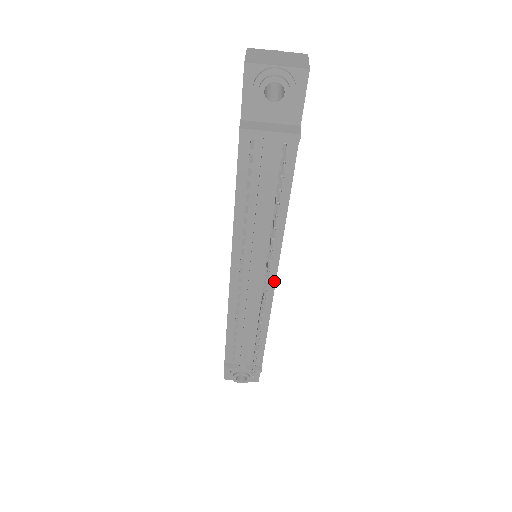
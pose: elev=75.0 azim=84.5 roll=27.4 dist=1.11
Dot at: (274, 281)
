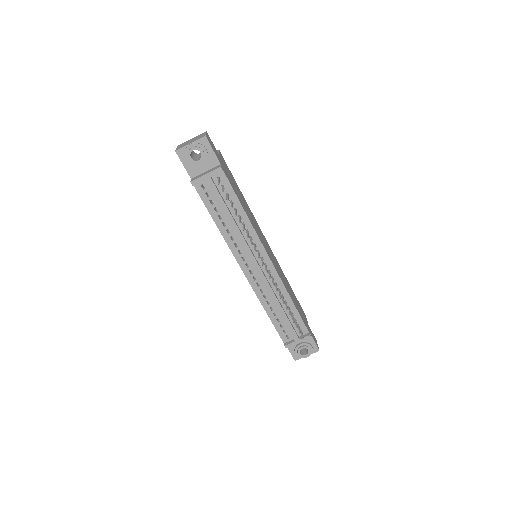
Dot at: (270, 261)
